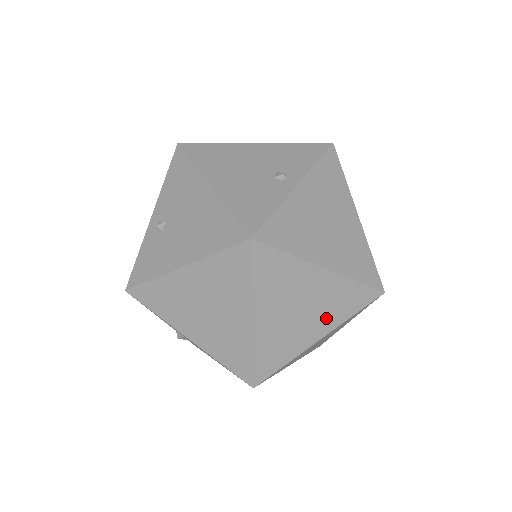
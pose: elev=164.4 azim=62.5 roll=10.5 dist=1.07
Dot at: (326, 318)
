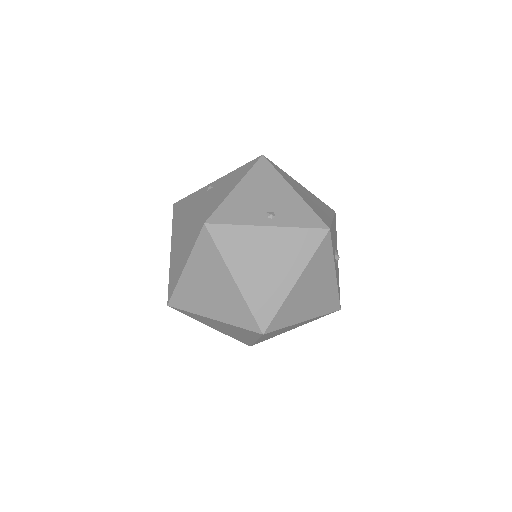
Dot at: (222, 310)
